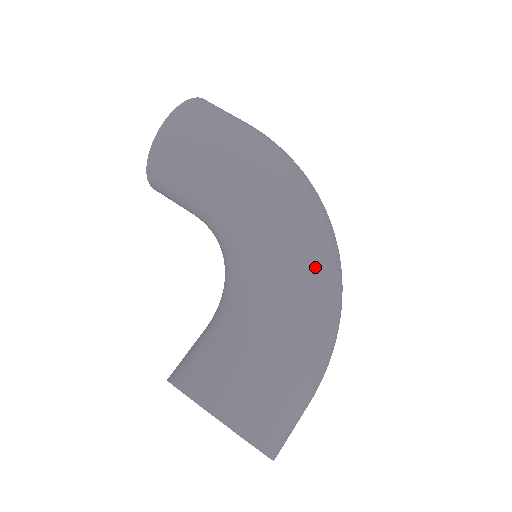
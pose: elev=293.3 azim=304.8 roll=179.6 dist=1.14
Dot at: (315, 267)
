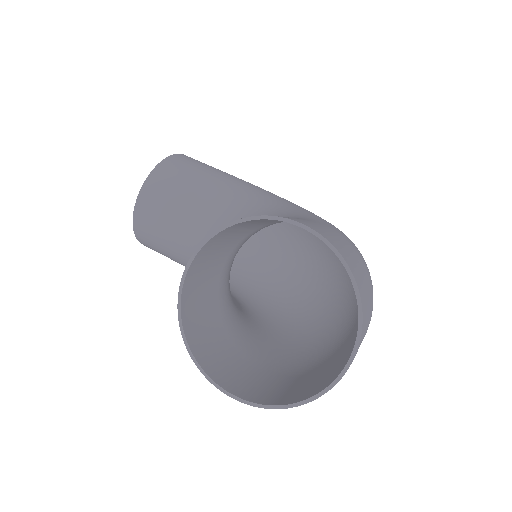
Dot at: occluded
